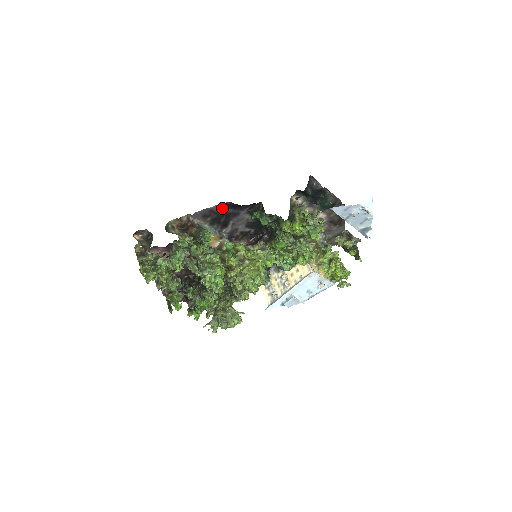
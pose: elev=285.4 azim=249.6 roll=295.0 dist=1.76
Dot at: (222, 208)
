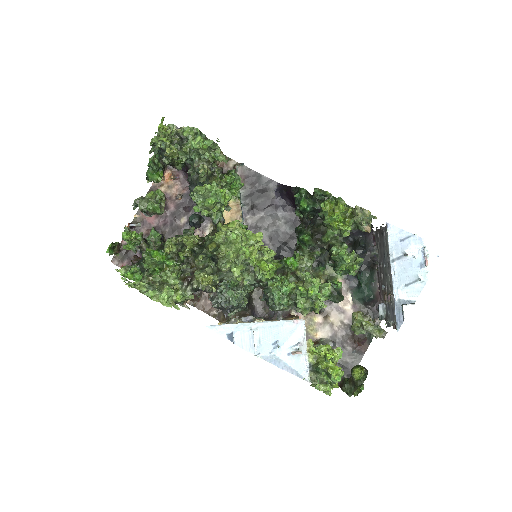
Dot at: (270, 186)
